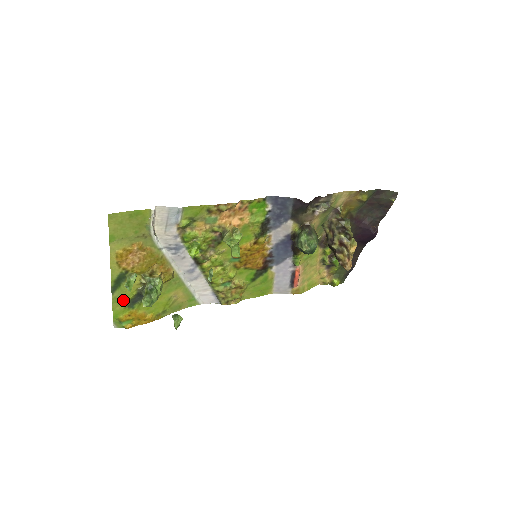
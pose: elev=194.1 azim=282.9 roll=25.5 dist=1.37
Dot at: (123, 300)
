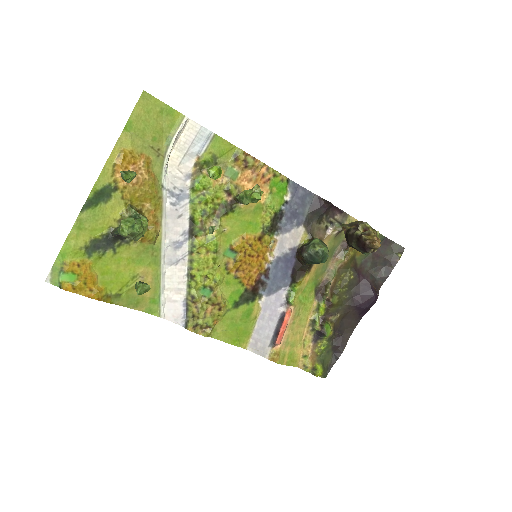
Dot at: (86, 233)
